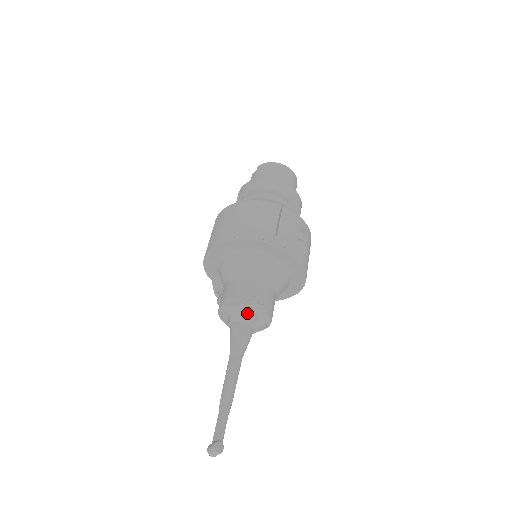
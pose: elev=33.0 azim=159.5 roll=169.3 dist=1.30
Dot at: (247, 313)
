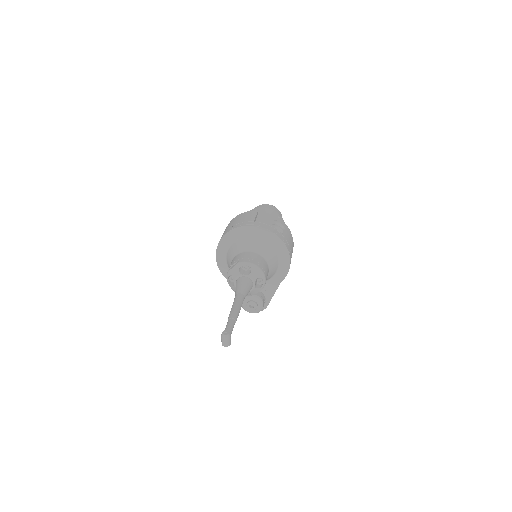
Dot at: (244, 271)
